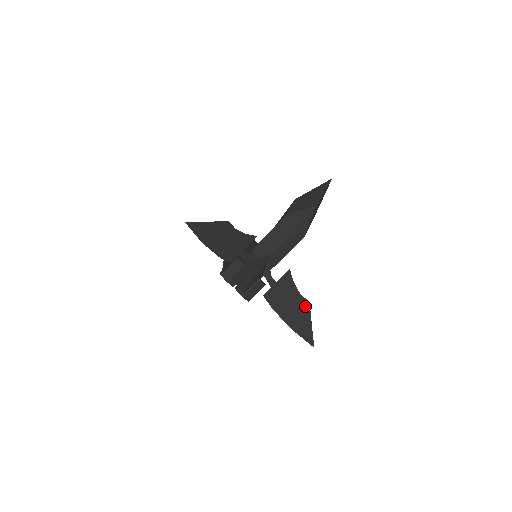
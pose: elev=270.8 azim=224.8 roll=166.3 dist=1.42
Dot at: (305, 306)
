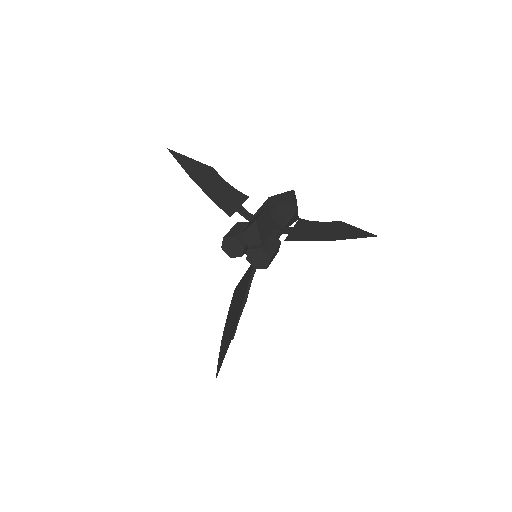
Dot at: (338, 224)
